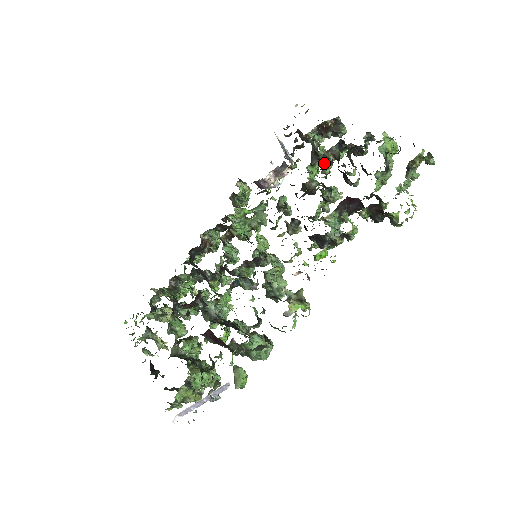
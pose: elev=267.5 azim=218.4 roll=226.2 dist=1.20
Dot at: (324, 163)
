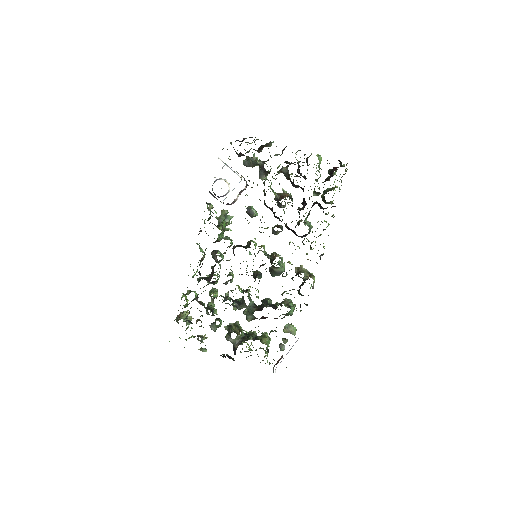
Dot at: occluded
